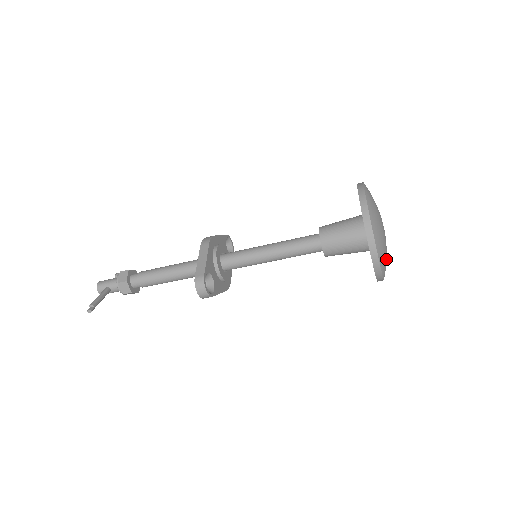
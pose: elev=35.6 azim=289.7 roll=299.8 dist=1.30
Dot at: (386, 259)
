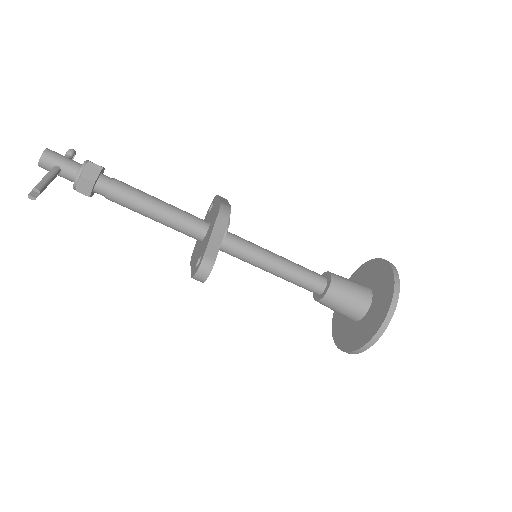
Dot at: occluded
